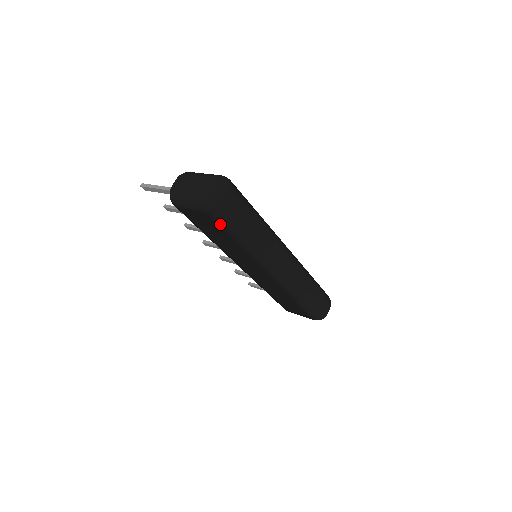
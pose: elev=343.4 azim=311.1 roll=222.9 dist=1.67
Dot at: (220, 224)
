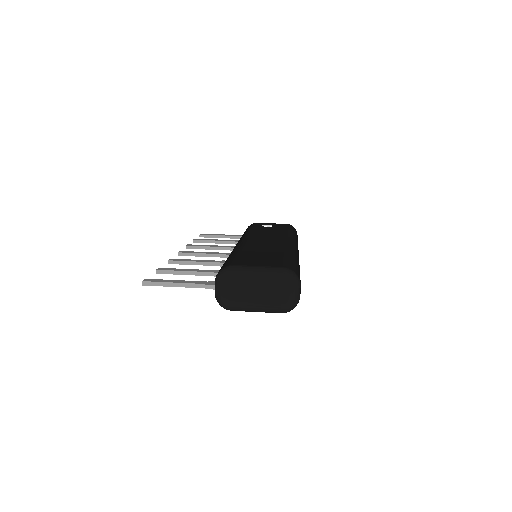
Dot at: occluded
